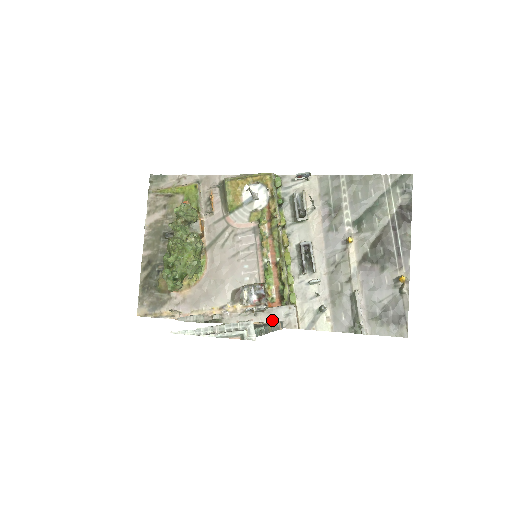
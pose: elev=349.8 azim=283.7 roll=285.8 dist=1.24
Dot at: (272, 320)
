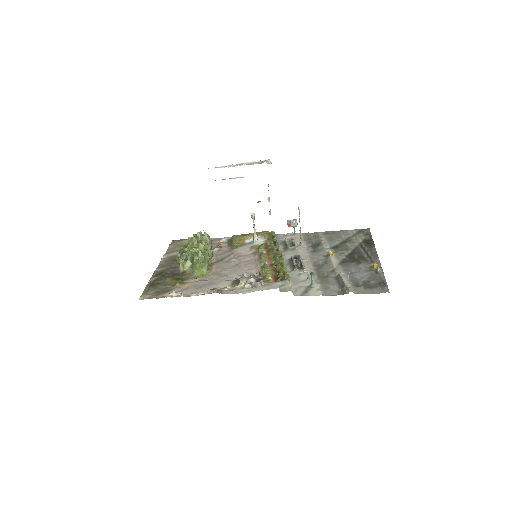
Dot at: (269, 289)
